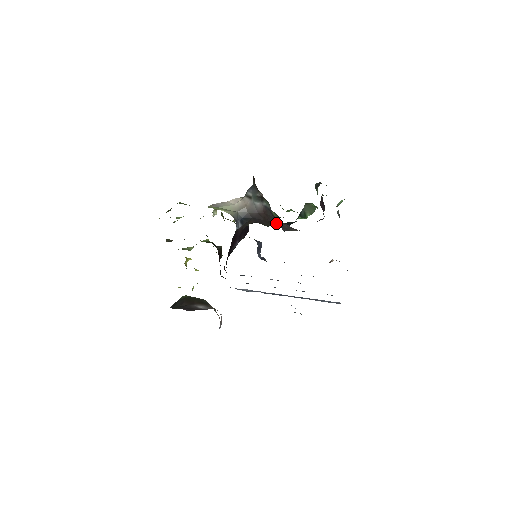
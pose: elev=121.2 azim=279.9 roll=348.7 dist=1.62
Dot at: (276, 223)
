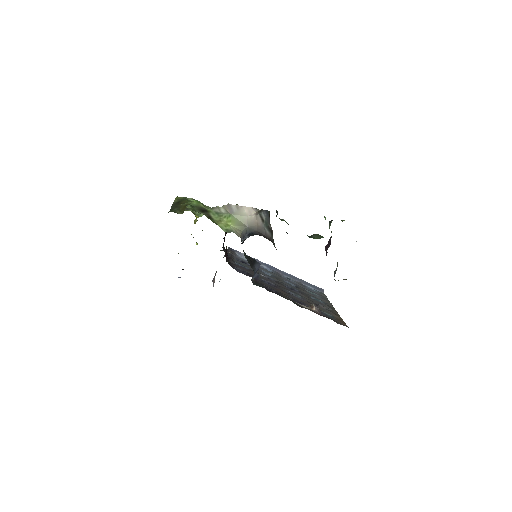
Dot at: occluded
